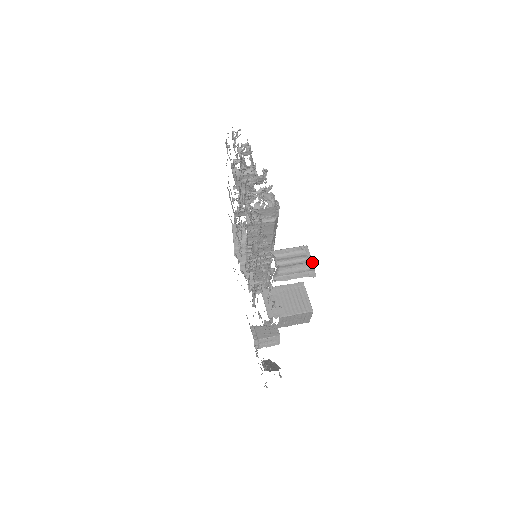
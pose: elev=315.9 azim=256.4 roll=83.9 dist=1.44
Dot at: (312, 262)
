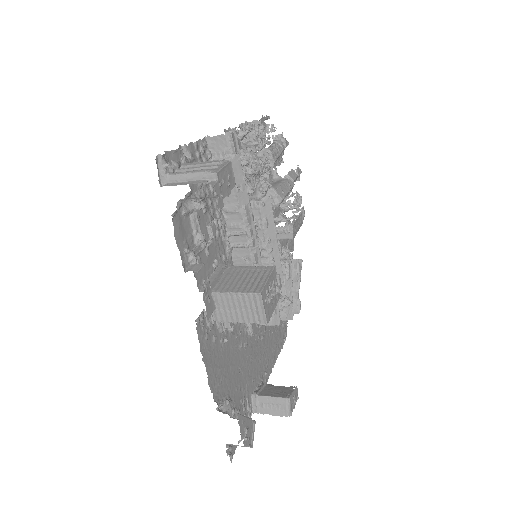
Dot at: (218, 169)
